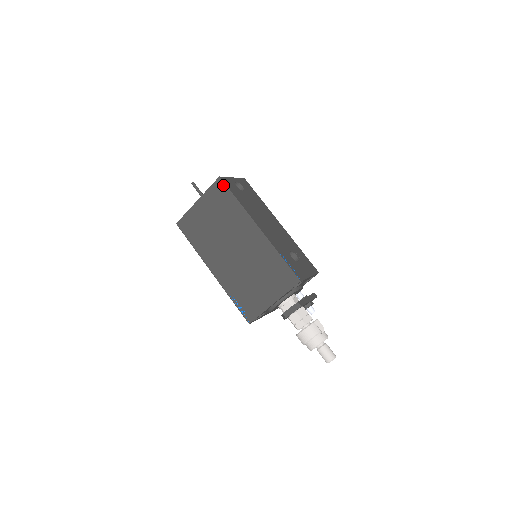
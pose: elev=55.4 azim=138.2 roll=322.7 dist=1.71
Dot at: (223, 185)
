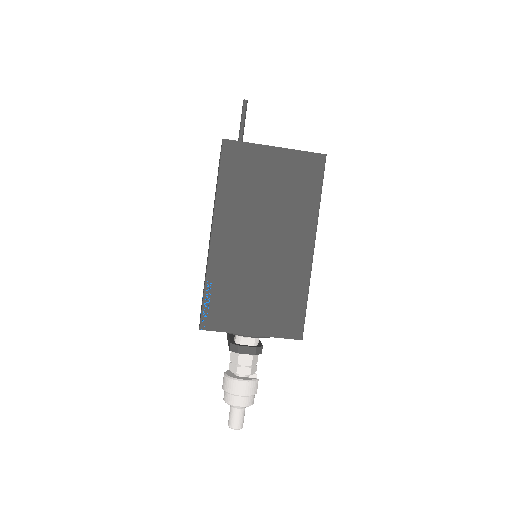
Dot at: (322, 167)
